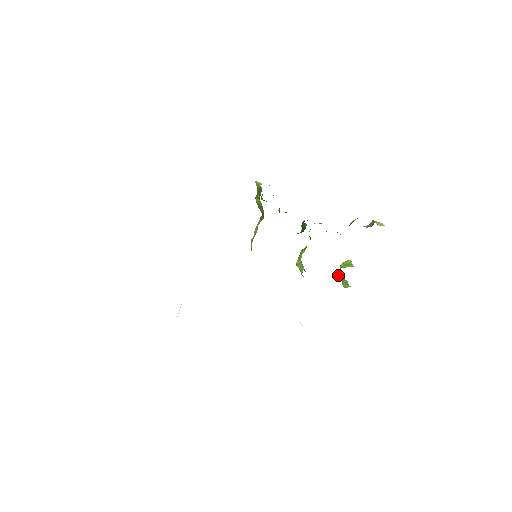
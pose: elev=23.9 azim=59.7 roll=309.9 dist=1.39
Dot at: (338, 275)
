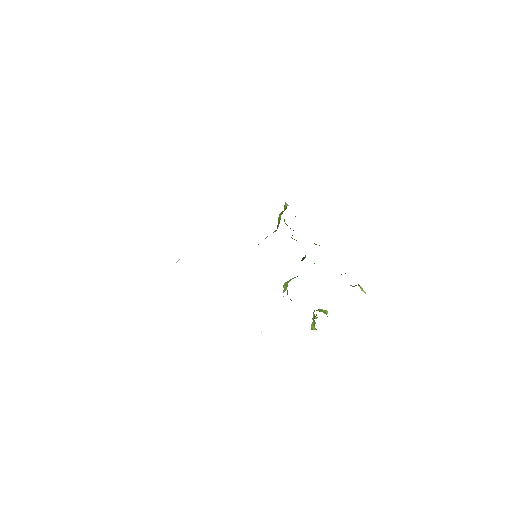
Dot at: occluded
